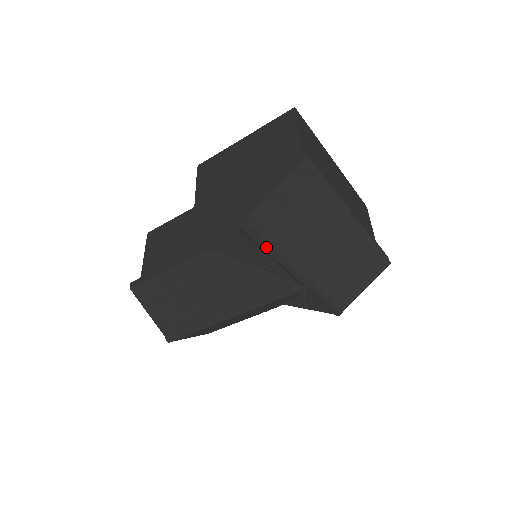
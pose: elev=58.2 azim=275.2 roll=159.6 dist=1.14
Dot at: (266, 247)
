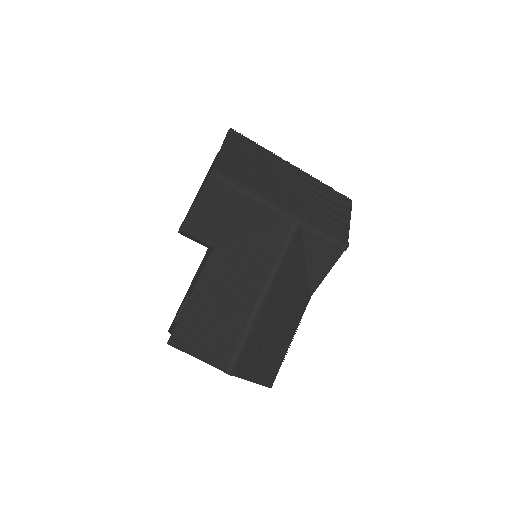
Dot at: (241, 185)
